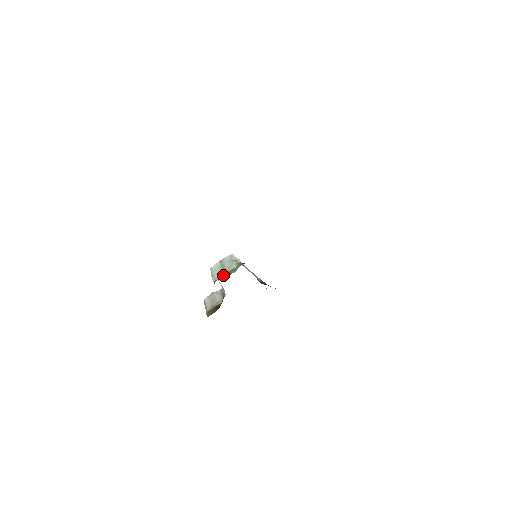
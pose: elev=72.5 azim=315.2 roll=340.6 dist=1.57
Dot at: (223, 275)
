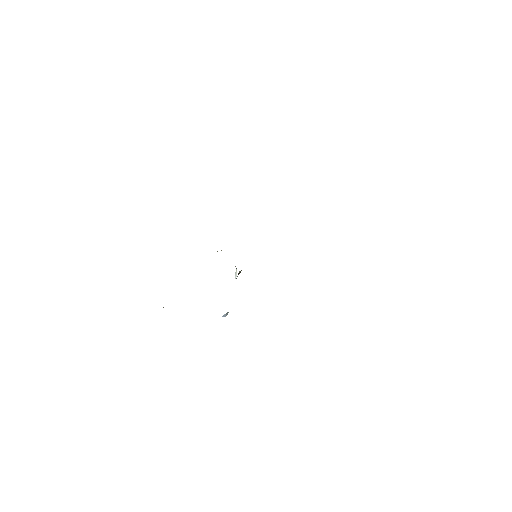
Dot at: occluded
